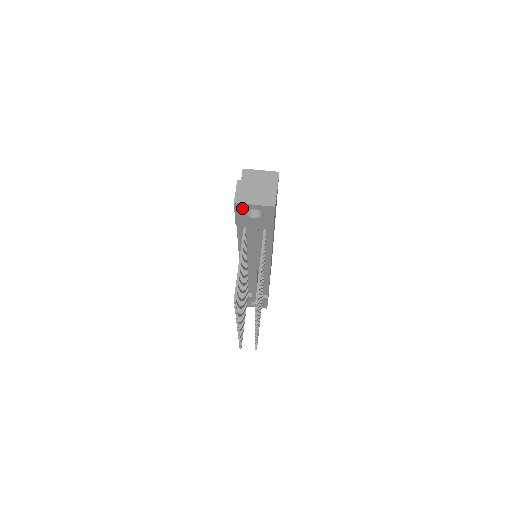
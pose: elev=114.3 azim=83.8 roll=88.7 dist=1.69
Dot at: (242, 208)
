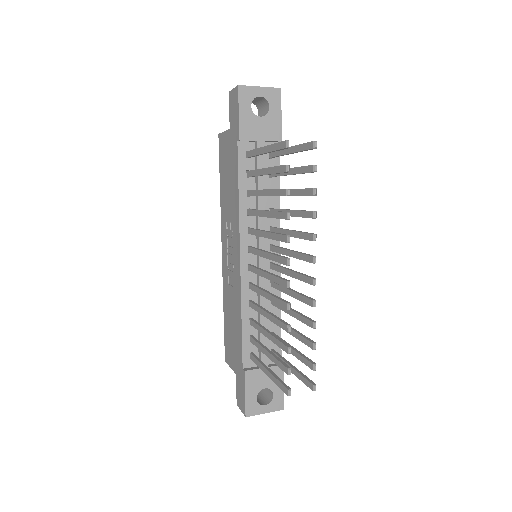
Dot at: (247, 96)
